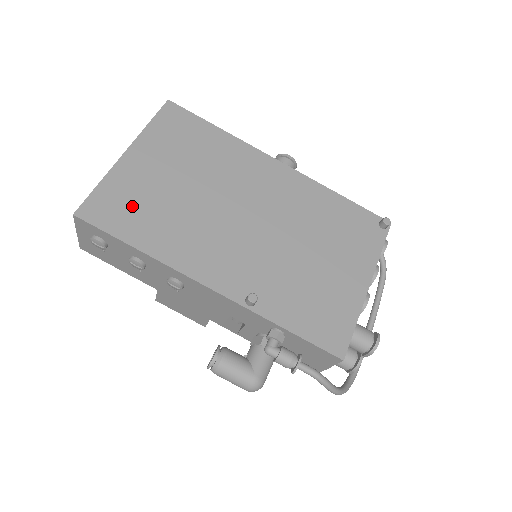
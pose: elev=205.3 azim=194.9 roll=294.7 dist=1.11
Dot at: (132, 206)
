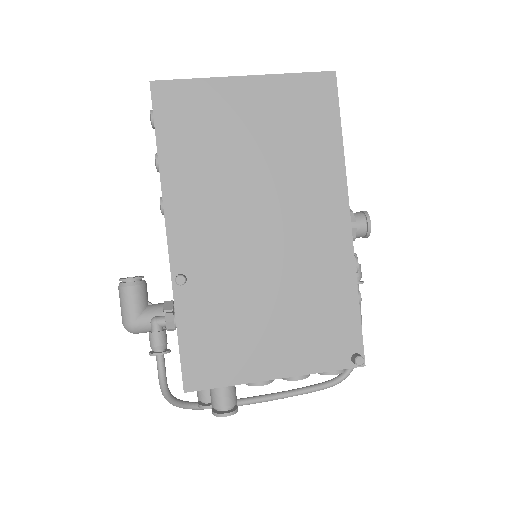
Dot at: (195, 121)
